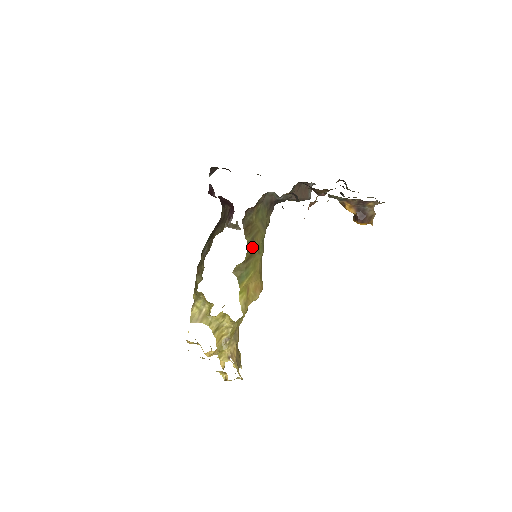
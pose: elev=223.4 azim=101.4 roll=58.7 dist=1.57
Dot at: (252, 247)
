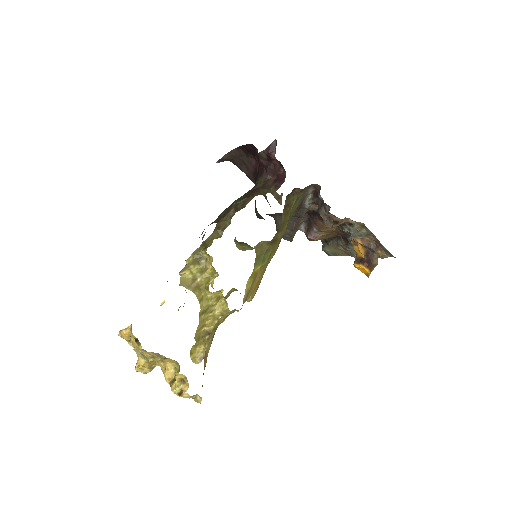
Dot at: (280, 232)
